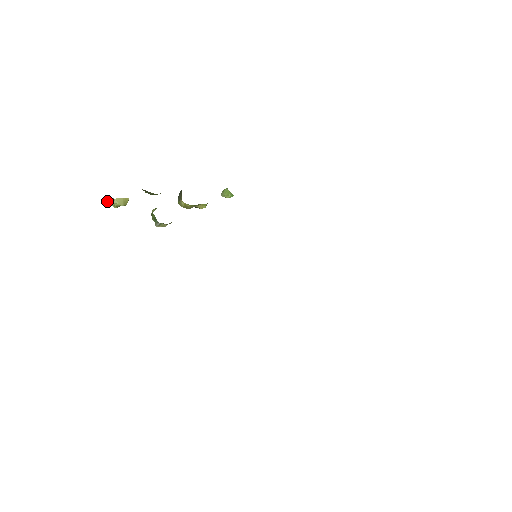
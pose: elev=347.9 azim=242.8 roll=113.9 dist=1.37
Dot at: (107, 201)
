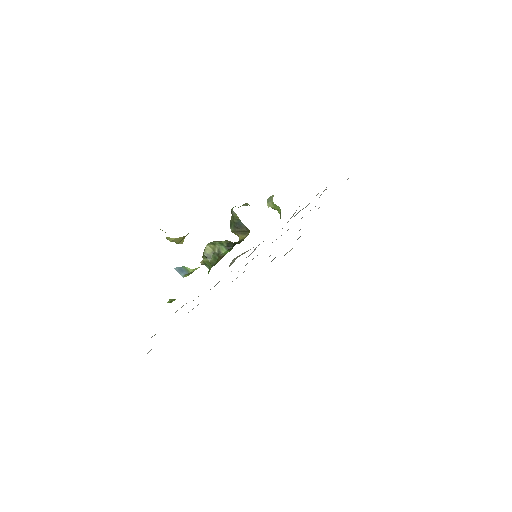
Dot at: occluded
